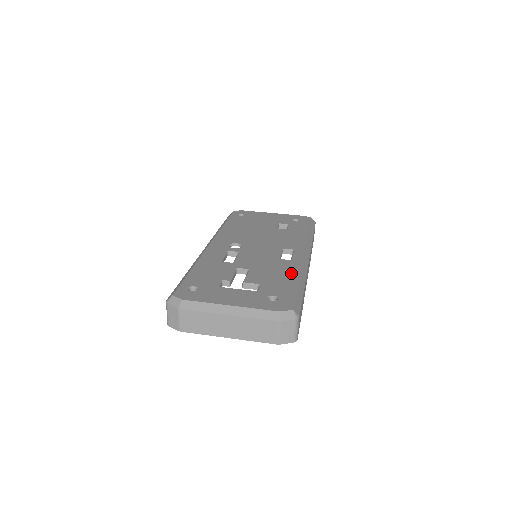
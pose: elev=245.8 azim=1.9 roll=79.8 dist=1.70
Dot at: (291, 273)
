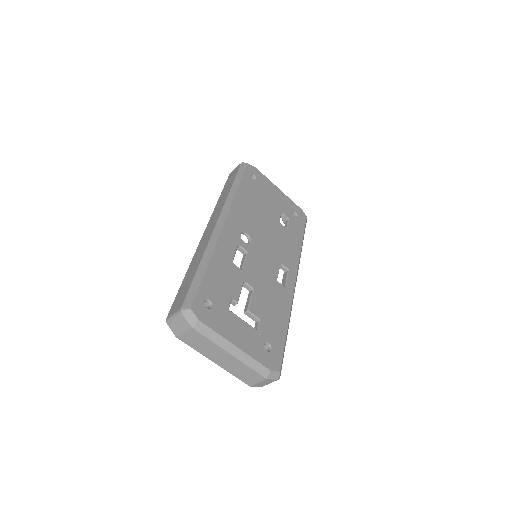
Dot at: (284, 311)
